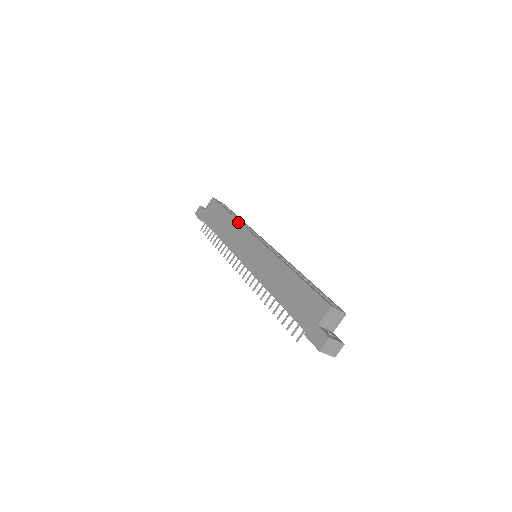
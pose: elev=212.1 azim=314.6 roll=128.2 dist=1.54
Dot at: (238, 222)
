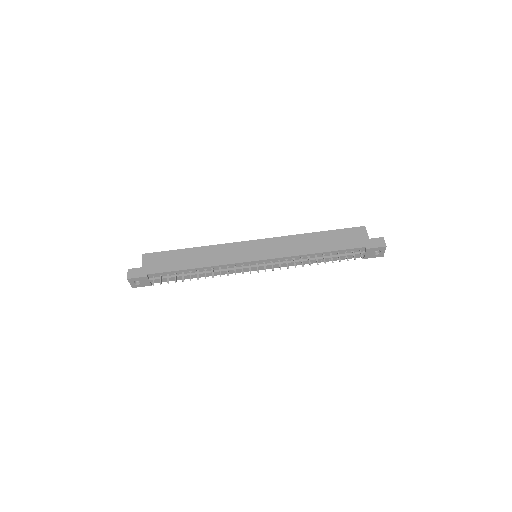
Dot at: (212, 246)
